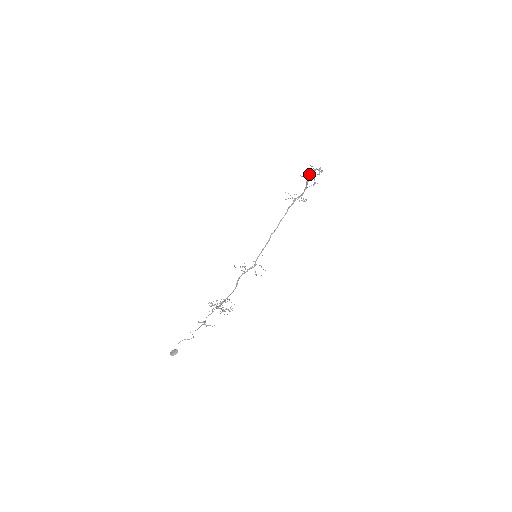
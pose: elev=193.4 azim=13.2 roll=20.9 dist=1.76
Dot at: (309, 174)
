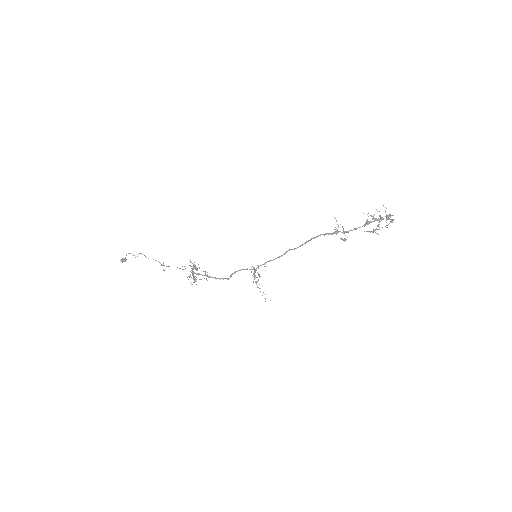
Dot at: (378, 218)
